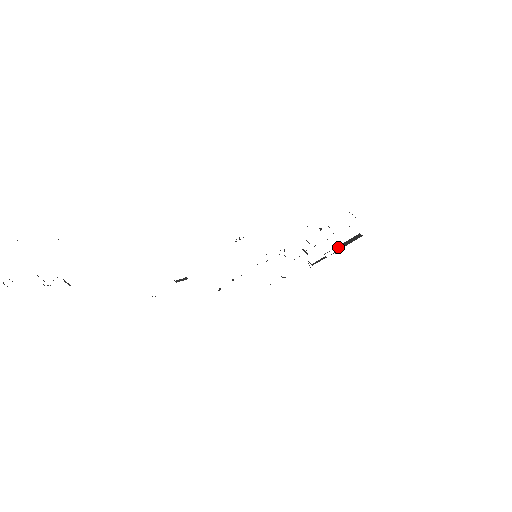
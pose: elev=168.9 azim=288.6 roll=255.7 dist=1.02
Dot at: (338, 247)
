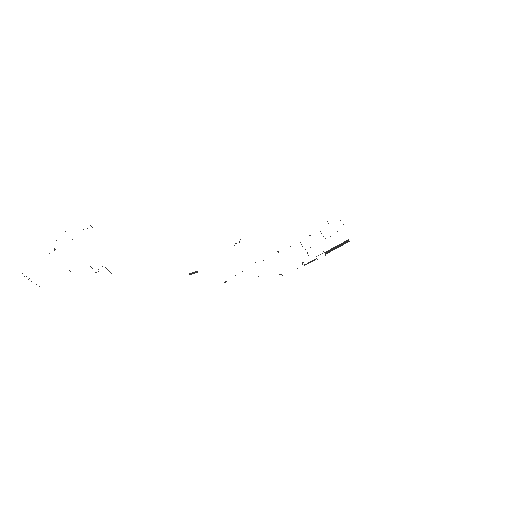
Dot at: (328, 251)
